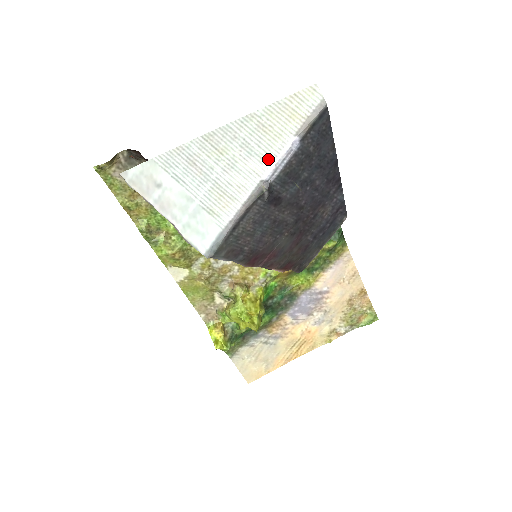
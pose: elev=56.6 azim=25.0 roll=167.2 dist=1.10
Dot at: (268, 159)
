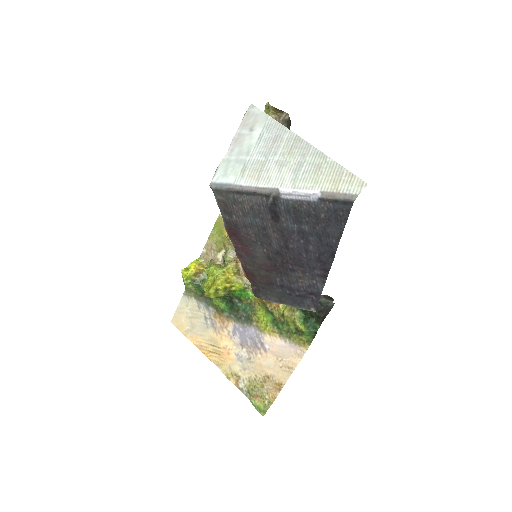
Dot at: (296, 184)
